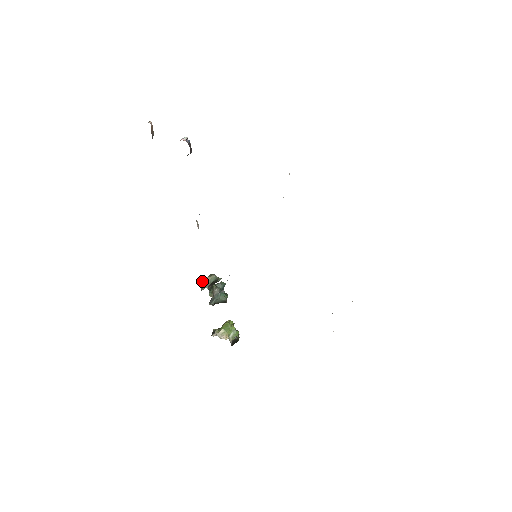
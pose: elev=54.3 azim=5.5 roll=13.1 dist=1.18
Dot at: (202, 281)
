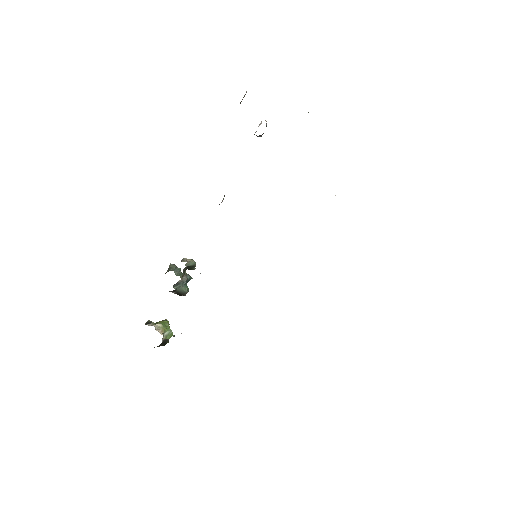
Dot at: (172, 264)
